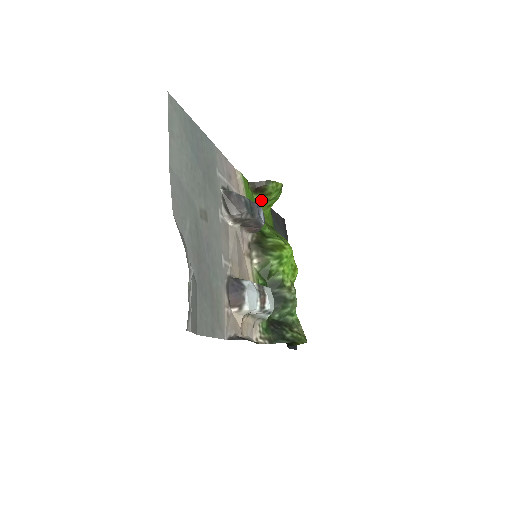
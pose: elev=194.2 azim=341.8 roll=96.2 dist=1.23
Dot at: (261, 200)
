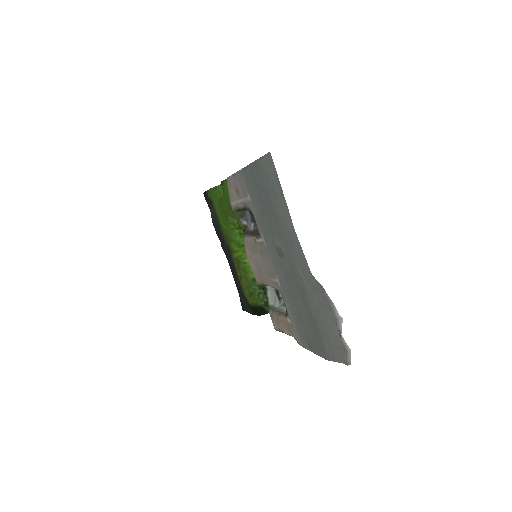
Dot at: occluded
